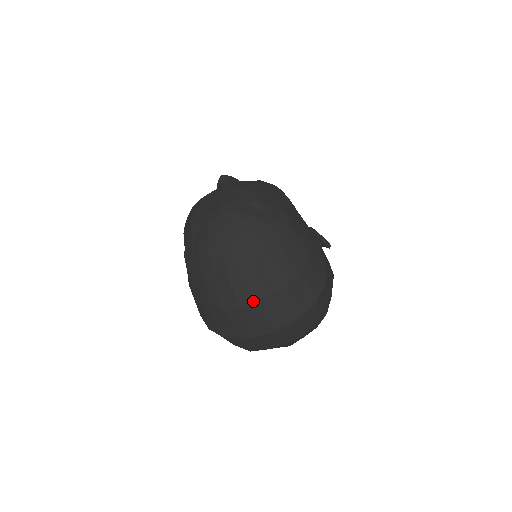
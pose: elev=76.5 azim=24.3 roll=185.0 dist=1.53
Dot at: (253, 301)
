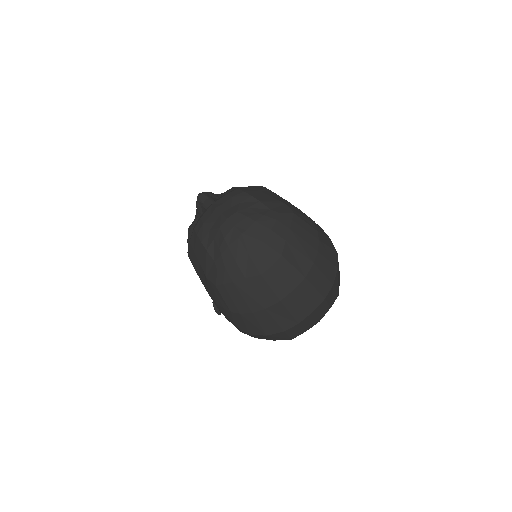
Dot at: (291, 290)
